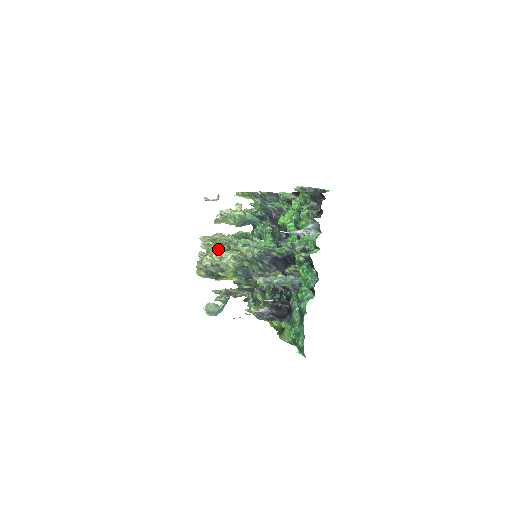
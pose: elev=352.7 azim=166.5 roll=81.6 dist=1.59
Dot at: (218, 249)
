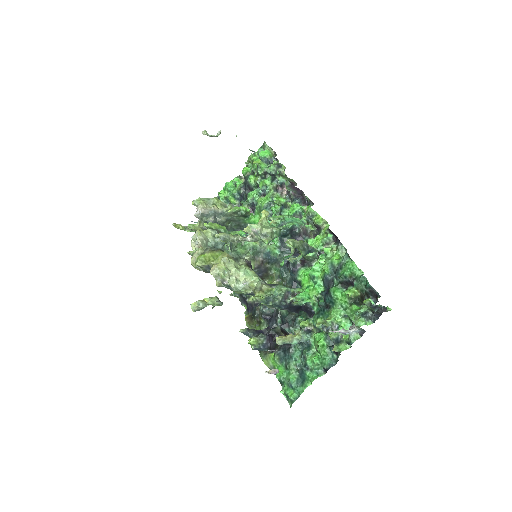
Dot at: (233, 266)
